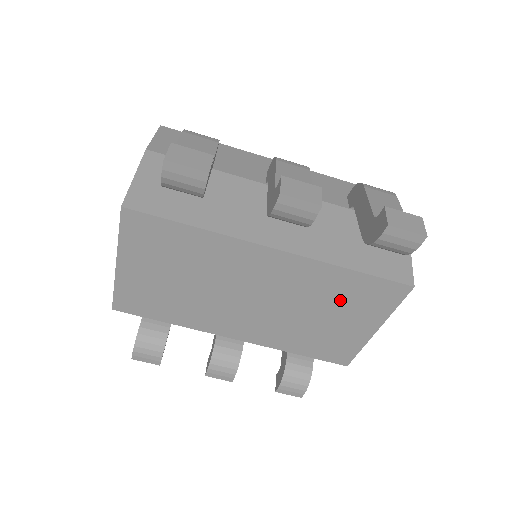
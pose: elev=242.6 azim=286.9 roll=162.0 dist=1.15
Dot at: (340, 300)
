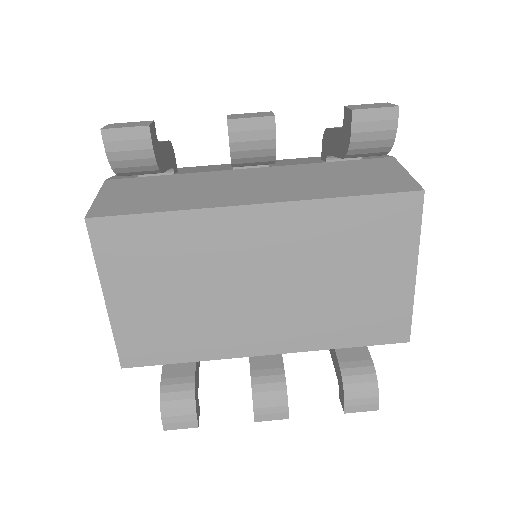
Dot at: (355, 245)
